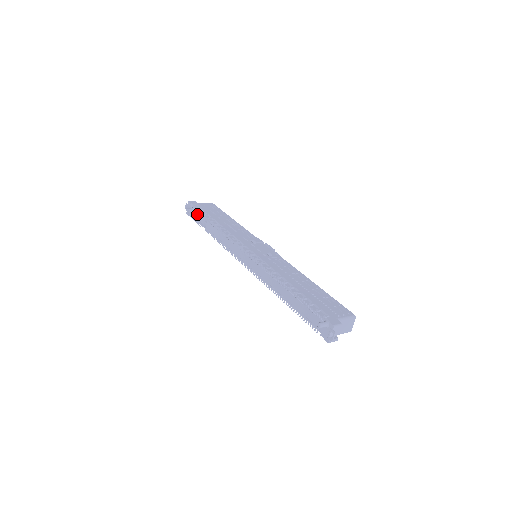
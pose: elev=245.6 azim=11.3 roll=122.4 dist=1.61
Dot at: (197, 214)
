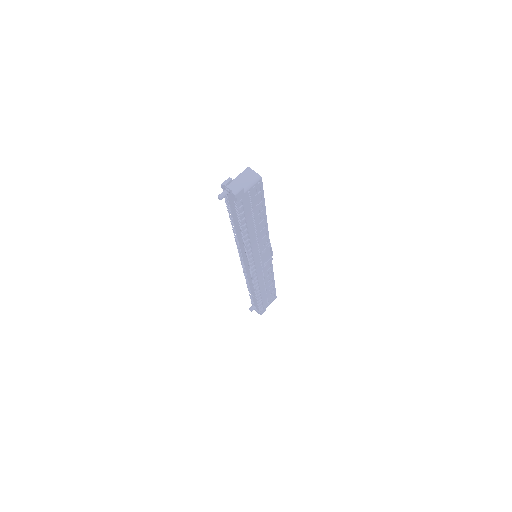
Dot at: (254, 303)
